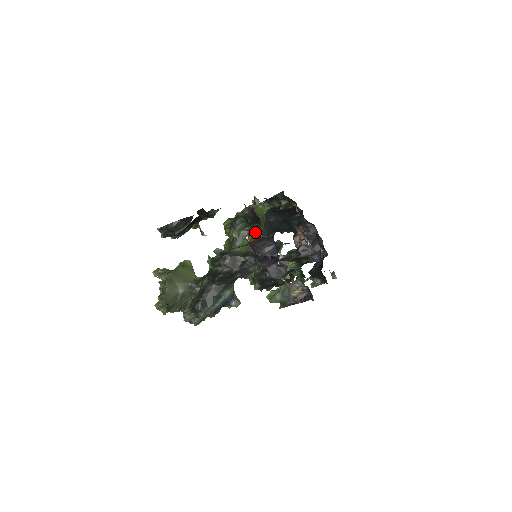
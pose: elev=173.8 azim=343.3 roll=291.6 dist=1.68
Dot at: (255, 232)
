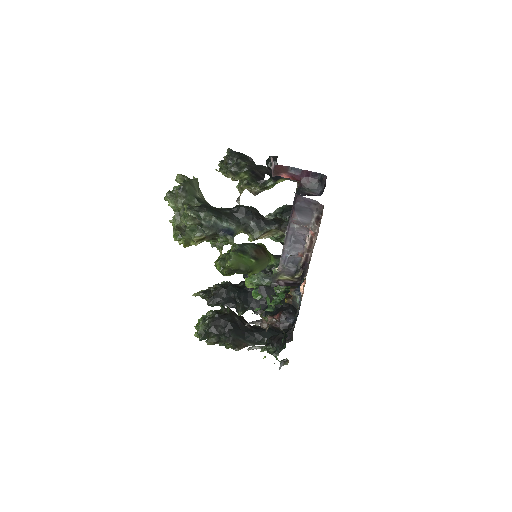
Dot at: (257, 261)
